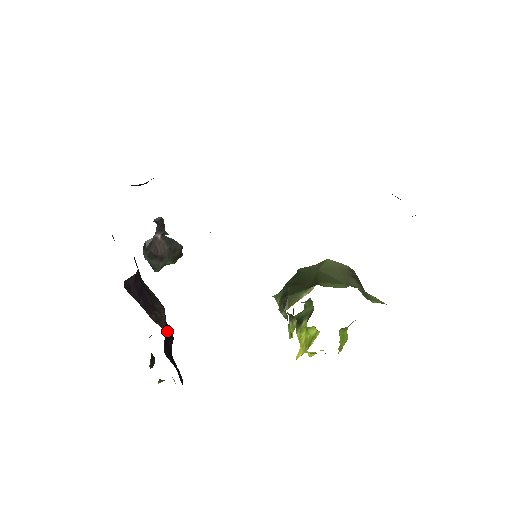
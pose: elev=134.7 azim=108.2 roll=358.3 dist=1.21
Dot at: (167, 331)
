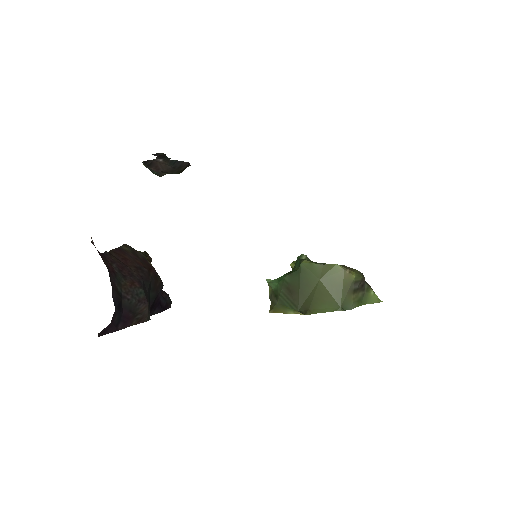
Dot at: (155, 293)
